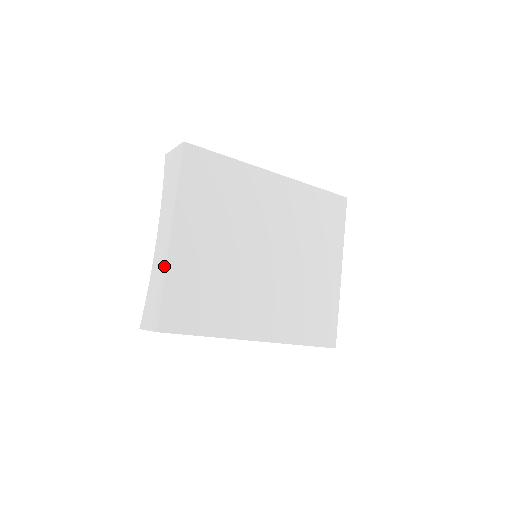
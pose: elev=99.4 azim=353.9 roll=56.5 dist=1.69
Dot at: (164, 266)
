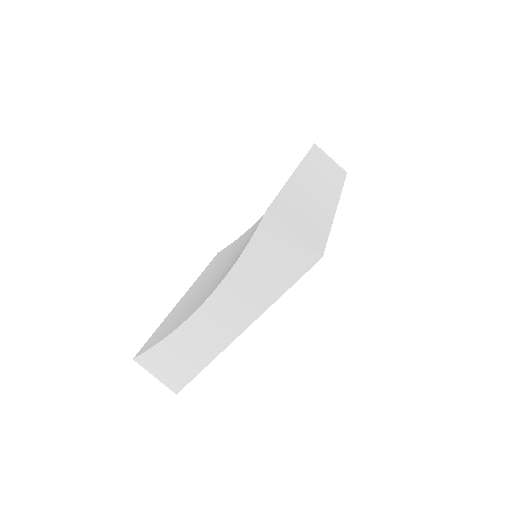
Dot at: (212, 354)
